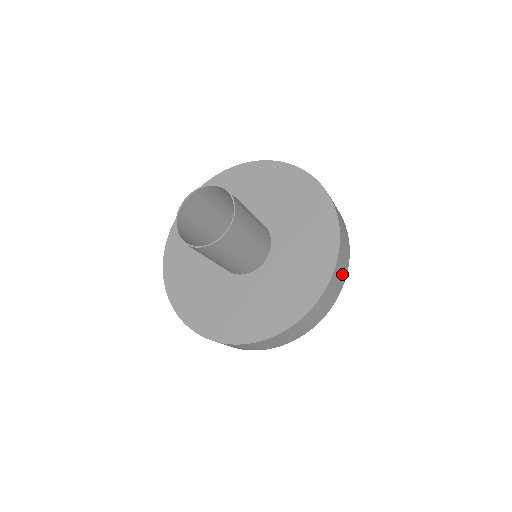
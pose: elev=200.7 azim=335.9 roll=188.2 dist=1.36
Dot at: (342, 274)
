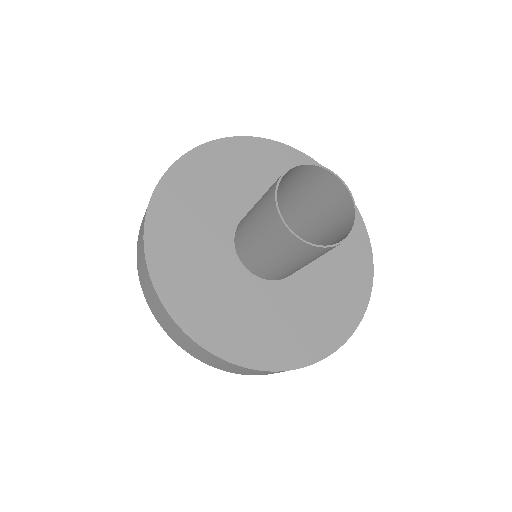
Dot at: occluded
